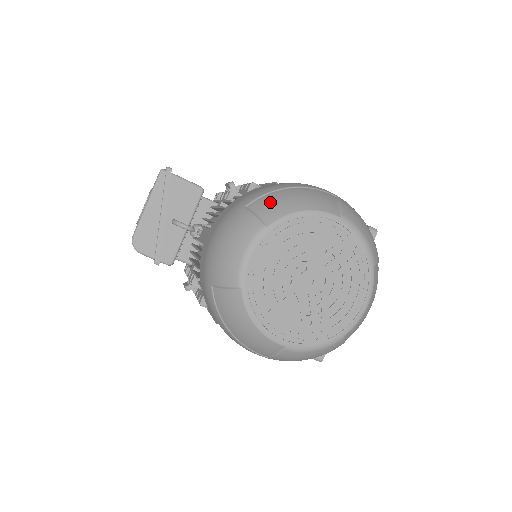
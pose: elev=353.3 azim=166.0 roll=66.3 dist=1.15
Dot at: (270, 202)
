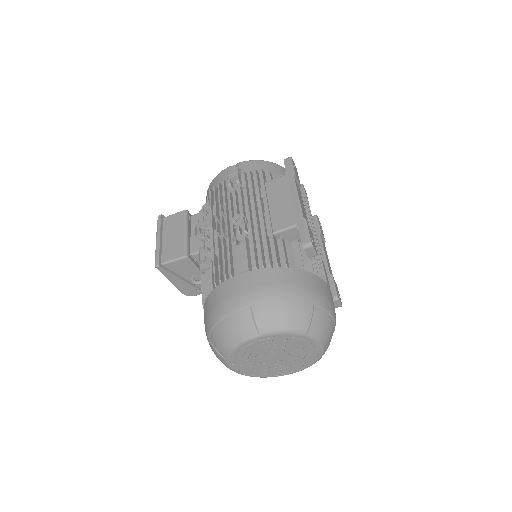
Dot at: (216, 341)
